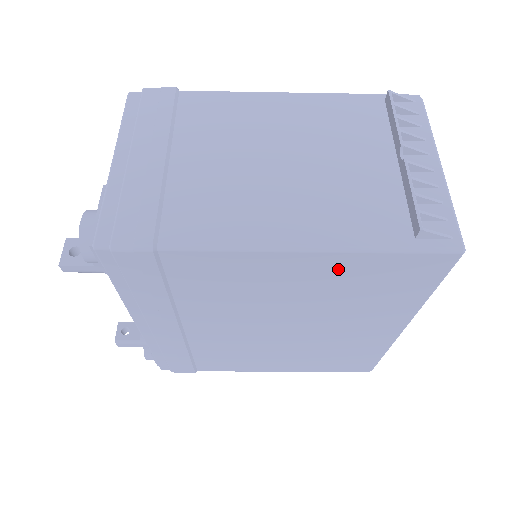
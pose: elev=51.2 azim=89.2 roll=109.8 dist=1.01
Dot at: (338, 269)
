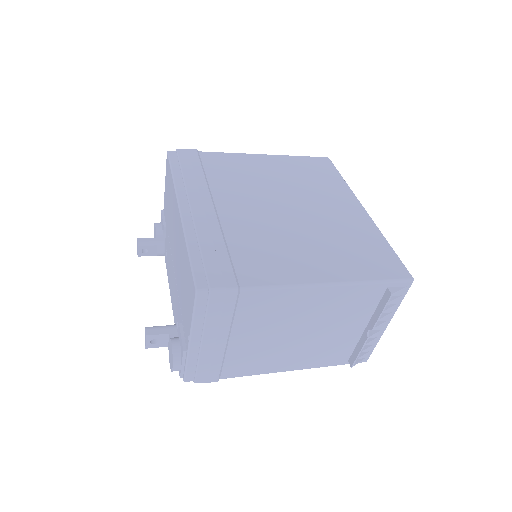
Dot at: occluded
